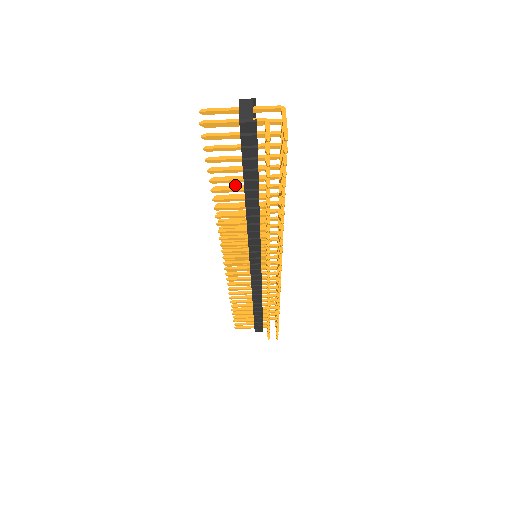
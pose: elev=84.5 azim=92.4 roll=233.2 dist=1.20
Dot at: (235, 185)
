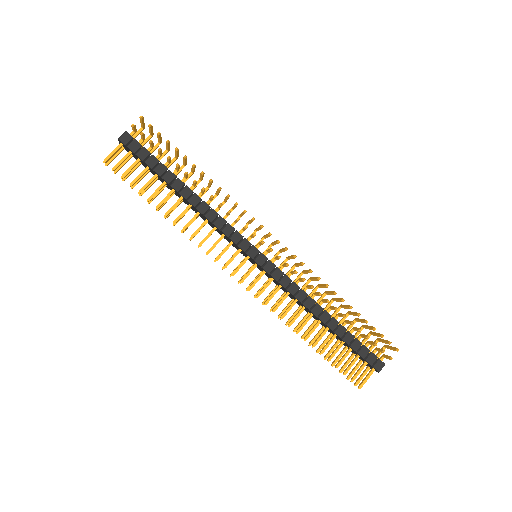
Dot at: occluded
